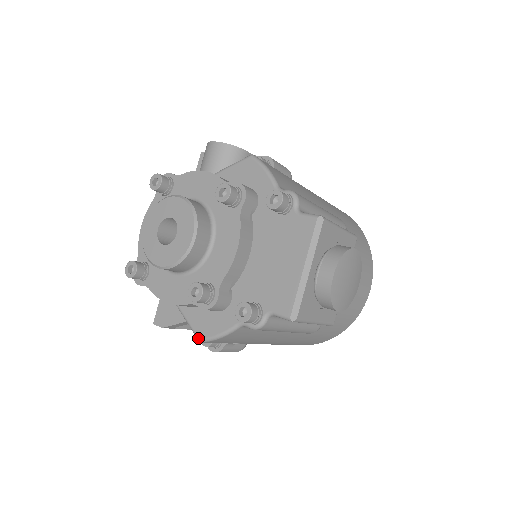
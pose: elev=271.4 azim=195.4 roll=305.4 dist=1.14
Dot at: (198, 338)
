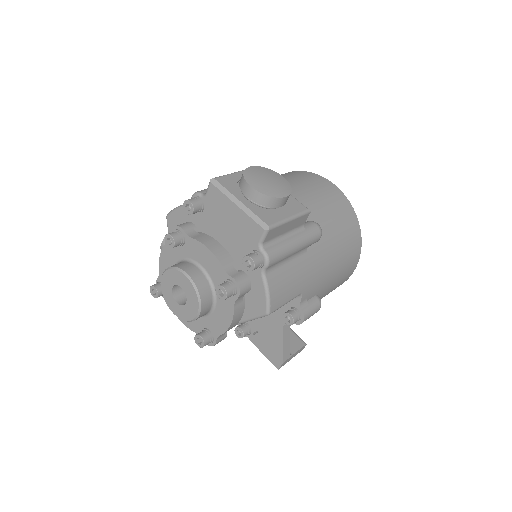
Dot at: (265, 315)
